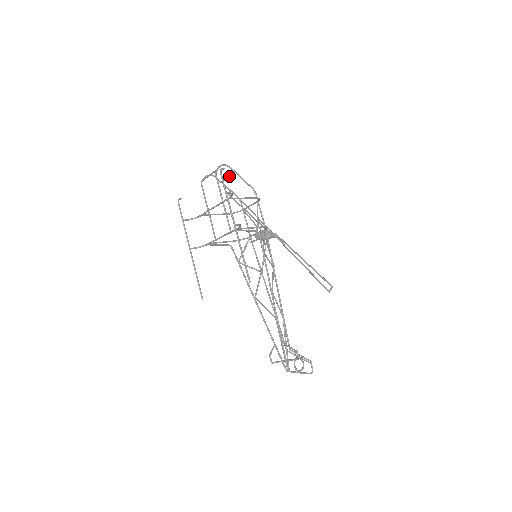
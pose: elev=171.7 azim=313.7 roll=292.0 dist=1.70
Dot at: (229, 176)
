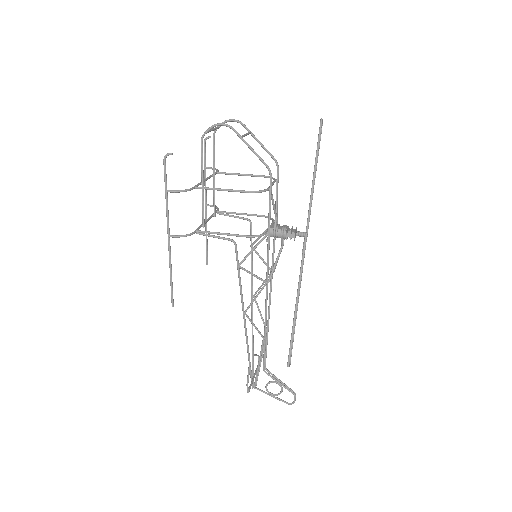
Dot at: (243, 135)
